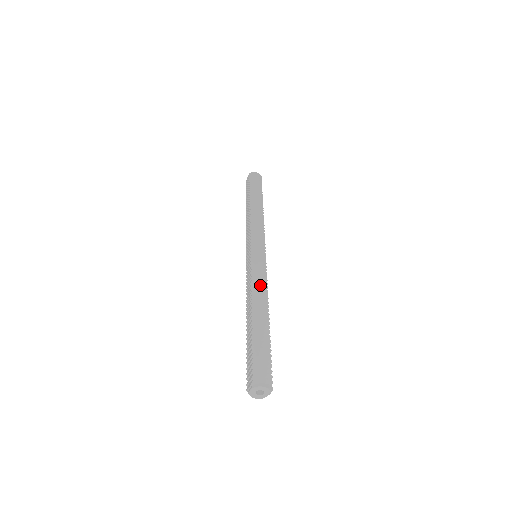
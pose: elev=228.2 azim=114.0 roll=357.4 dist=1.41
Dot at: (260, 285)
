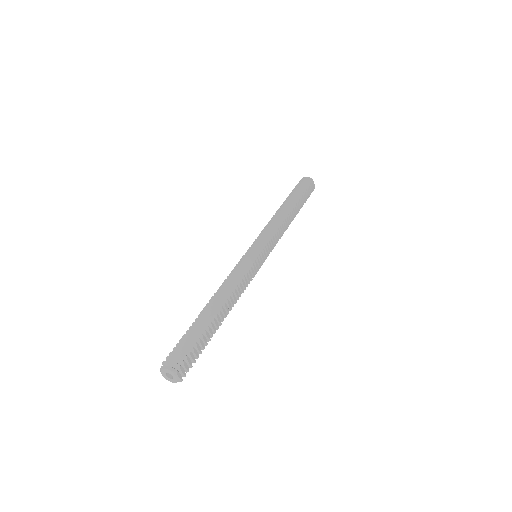
Dot at: (230, 281)
